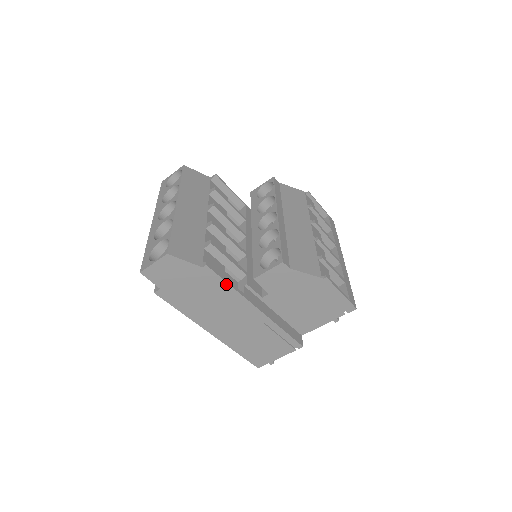
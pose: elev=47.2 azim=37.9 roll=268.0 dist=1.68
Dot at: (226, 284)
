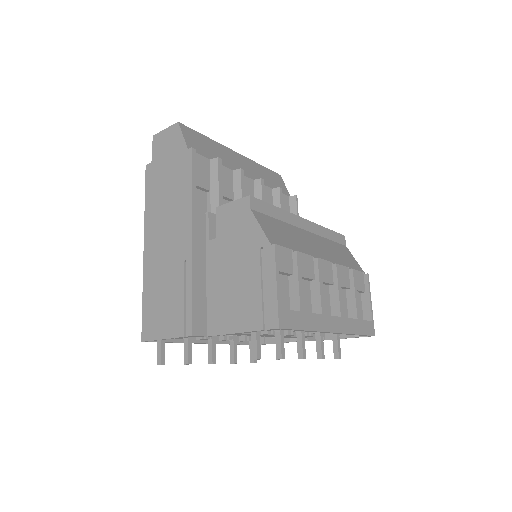
Dot at: (190, 181)
